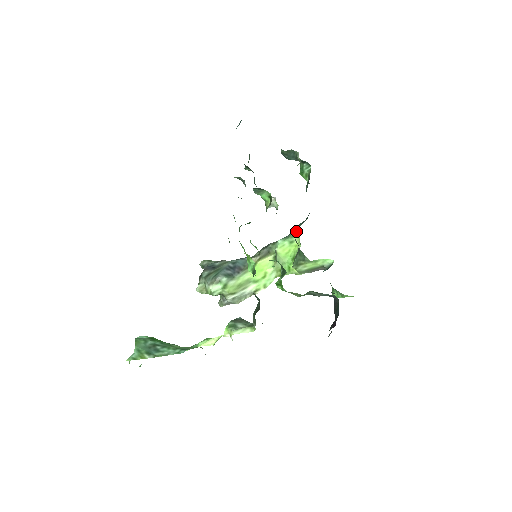
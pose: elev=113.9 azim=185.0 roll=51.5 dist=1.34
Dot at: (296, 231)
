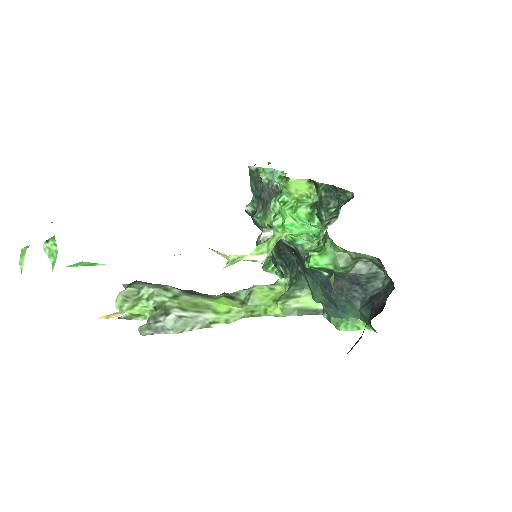
Dot at: (280, 280)
